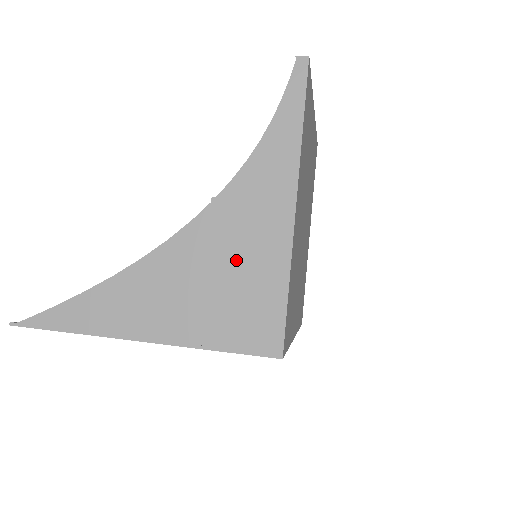
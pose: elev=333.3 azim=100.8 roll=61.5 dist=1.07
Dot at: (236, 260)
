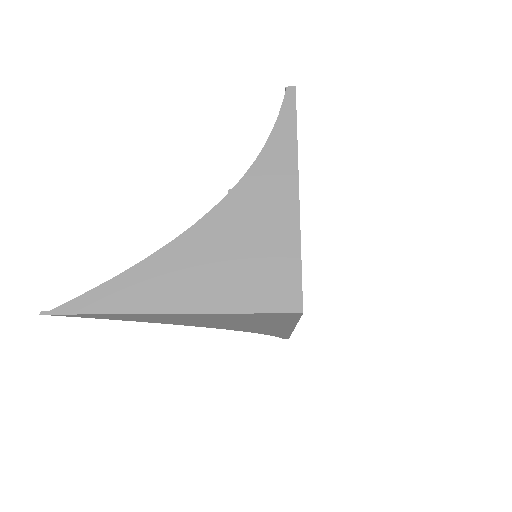
Dot at: (254, 236)
